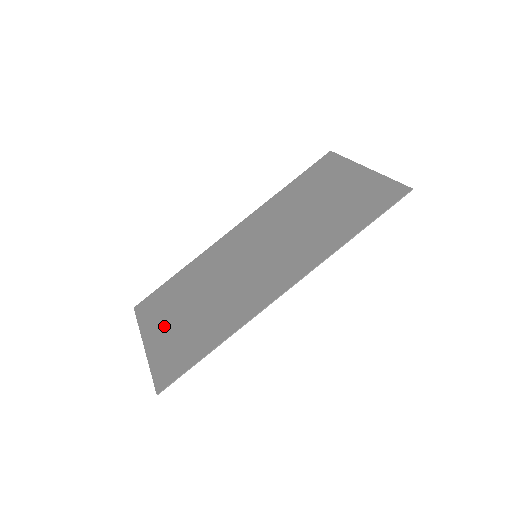
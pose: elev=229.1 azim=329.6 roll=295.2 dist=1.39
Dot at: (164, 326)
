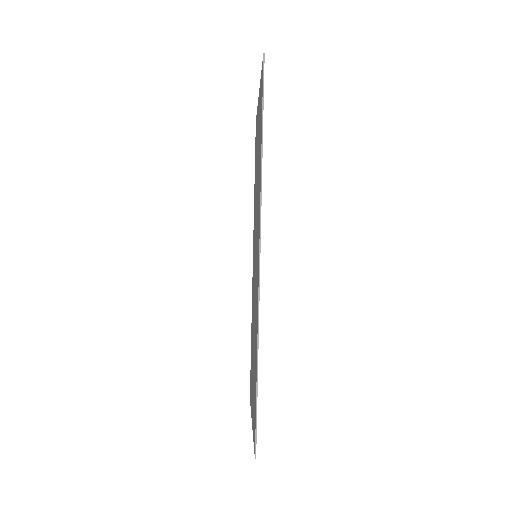
Dot at: (252, 390)
